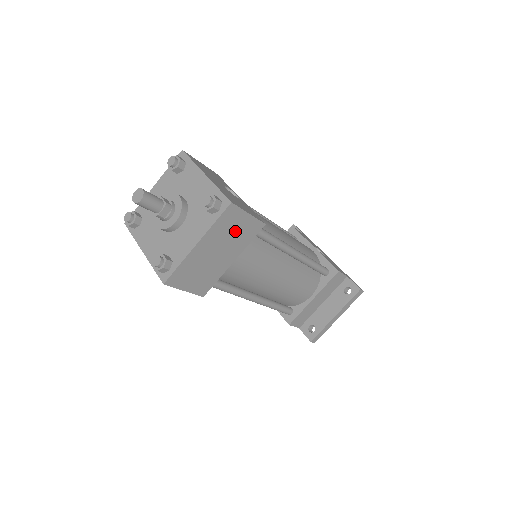
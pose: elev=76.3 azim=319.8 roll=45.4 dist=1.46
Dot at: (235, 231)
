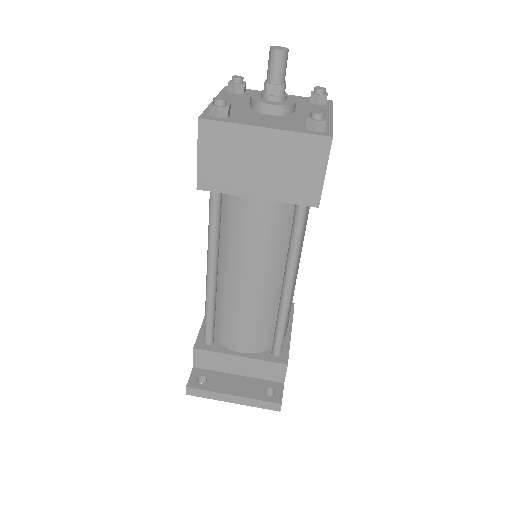
Dot at: (297, 170)
